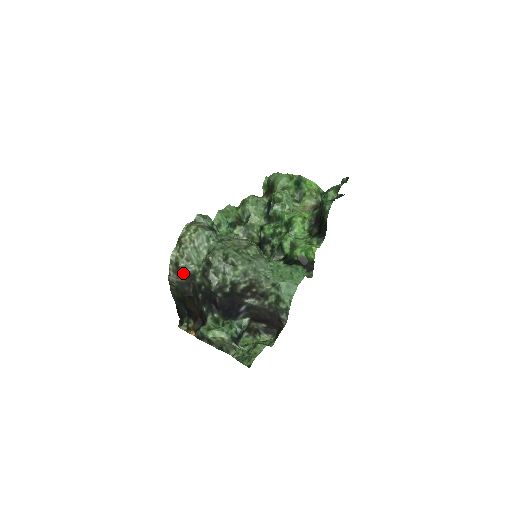
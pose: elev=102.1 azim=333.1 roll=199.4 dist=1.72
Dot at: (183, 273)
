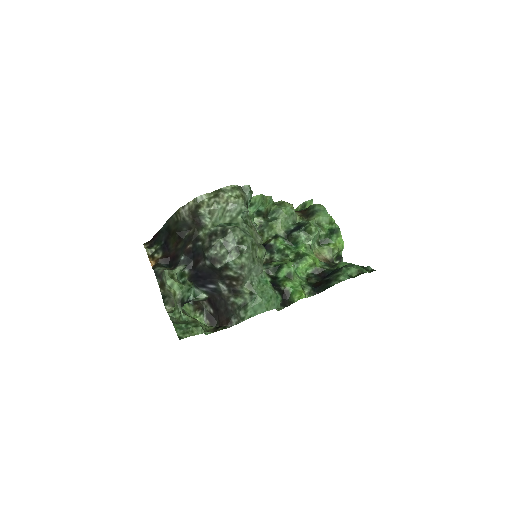
Dot at: (196, 217)
